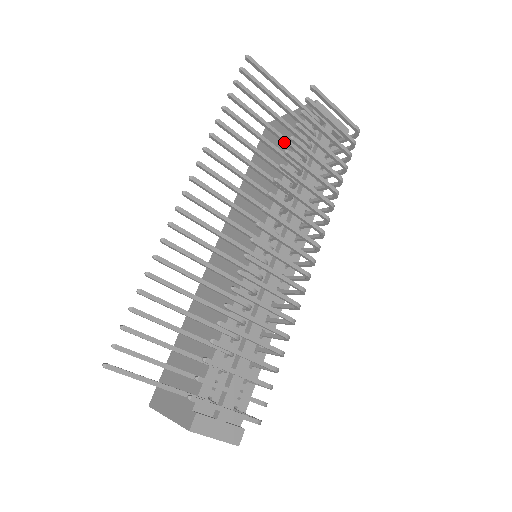
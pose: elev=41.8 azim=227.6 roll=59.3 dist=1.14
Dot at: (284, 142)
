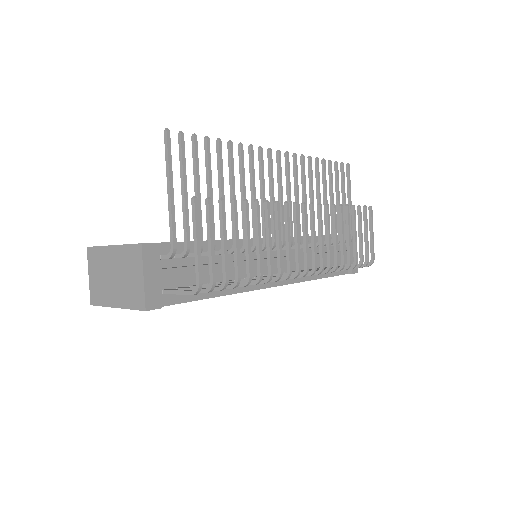
Dot at: (331, 218)
